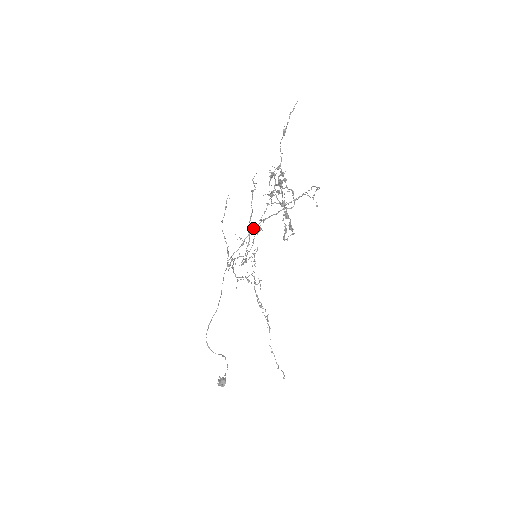
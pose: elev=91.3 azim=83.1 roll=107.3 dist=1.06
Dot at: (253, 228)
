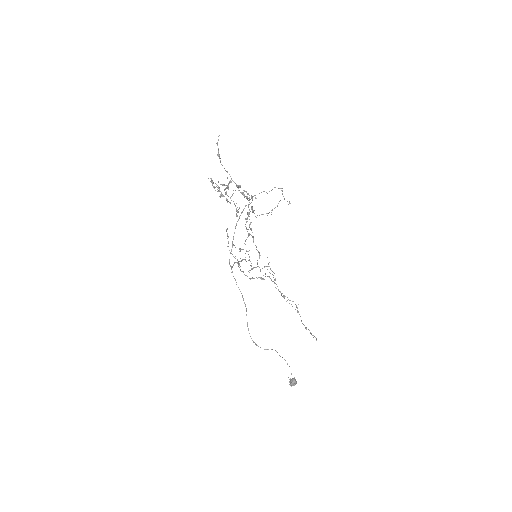
Dot at: occluded
